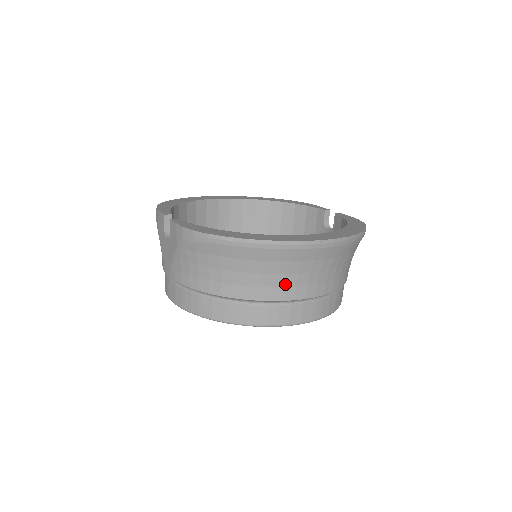
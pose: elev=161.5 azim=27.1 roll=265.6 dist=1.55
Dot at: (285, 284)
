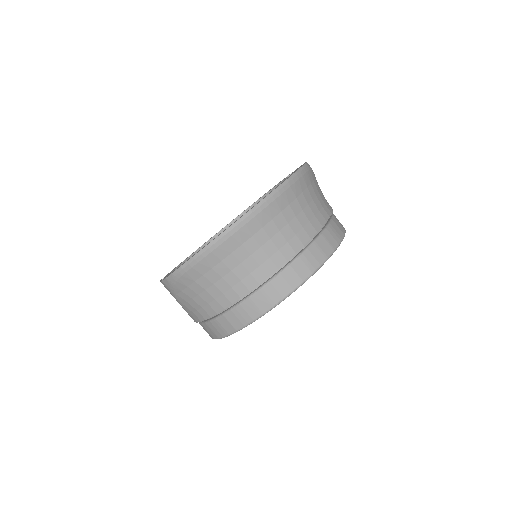
Dot at: (258, 263)
